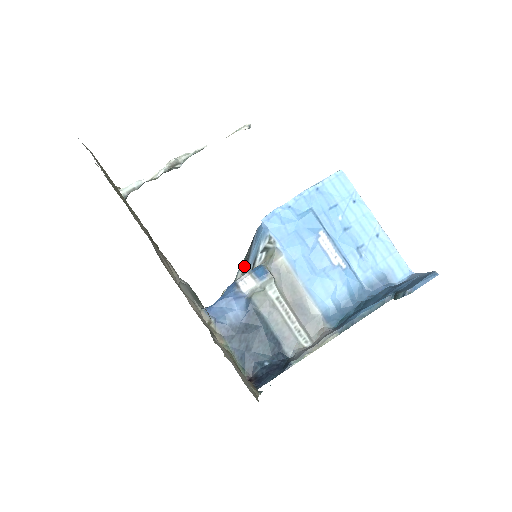
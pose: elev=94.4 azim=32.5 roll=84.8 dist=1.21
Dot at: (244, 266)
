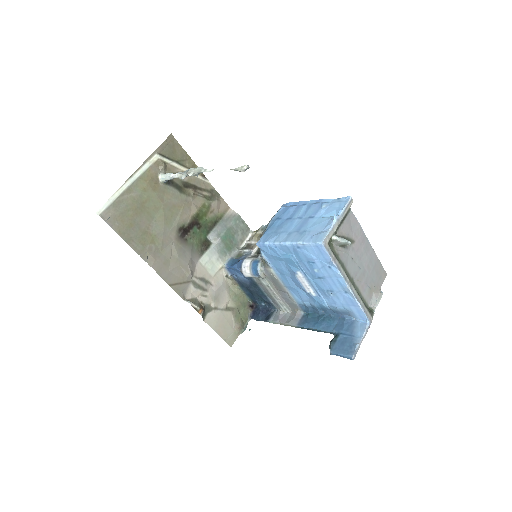
Dot at: occluded
